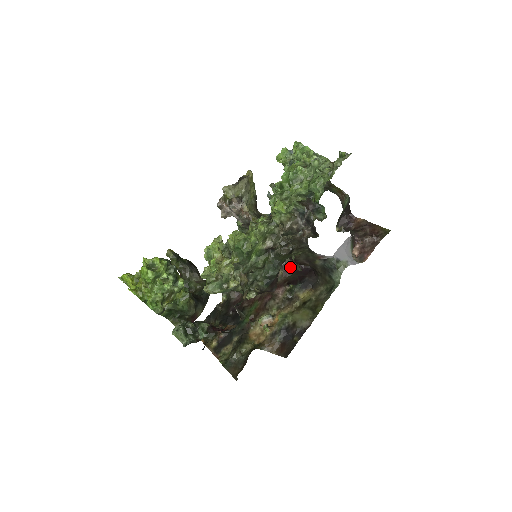
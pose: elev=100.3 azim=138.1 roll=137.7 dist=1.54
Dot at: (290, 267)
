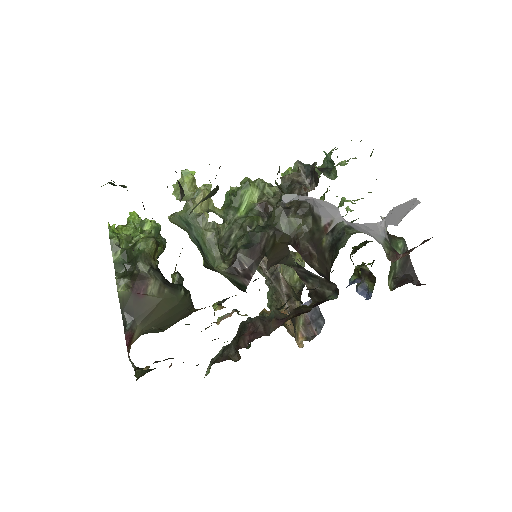
Dot at: (306, 312)
